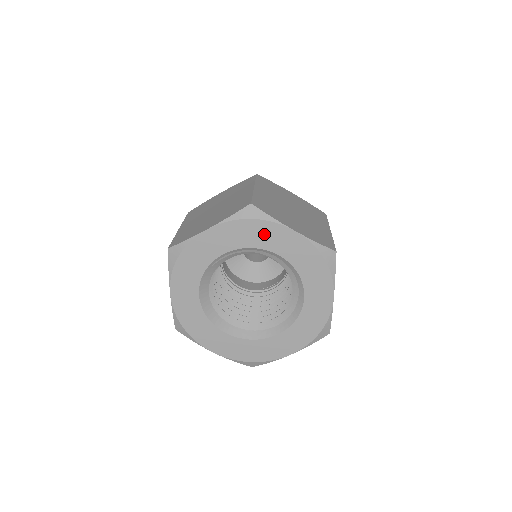
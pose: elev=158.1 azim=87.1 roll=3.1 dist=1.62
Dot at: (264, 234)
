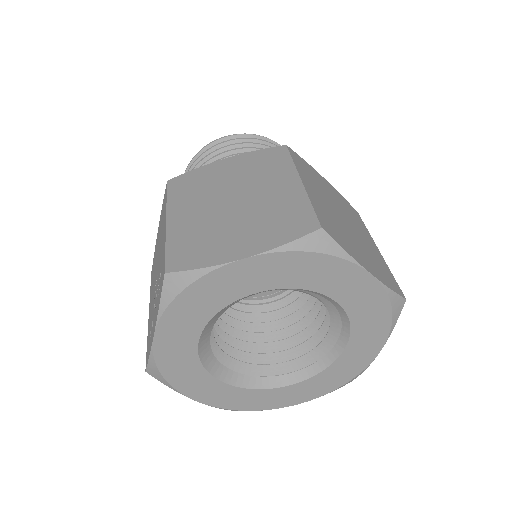
Dot at: (327, 274)
